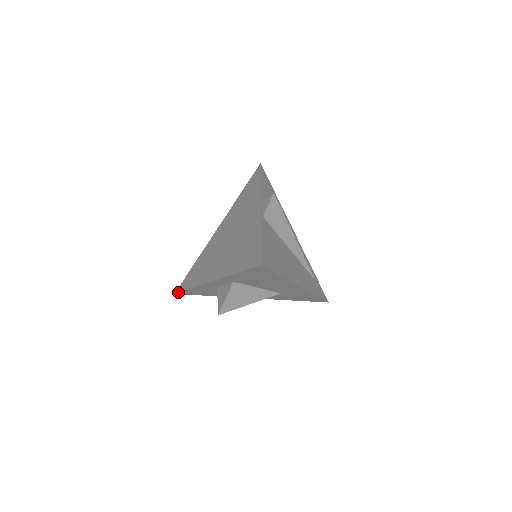
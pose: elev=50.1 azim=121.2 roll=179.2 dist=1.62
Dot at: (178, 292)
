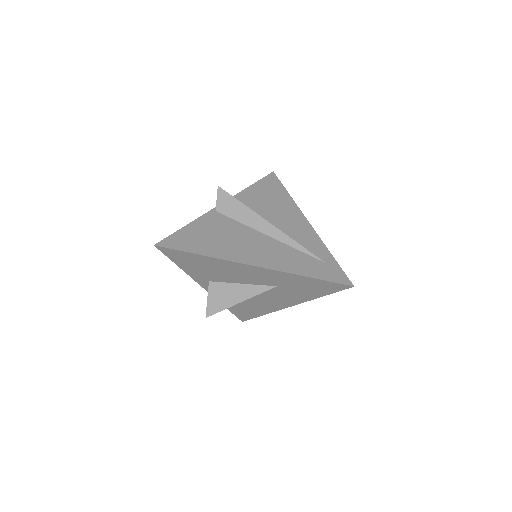
Dot at: (238, 318)
